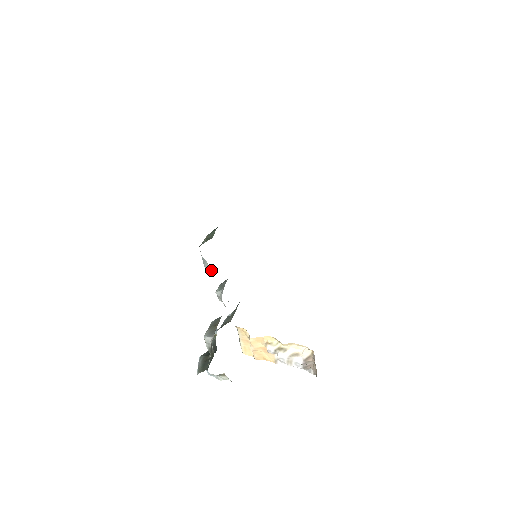
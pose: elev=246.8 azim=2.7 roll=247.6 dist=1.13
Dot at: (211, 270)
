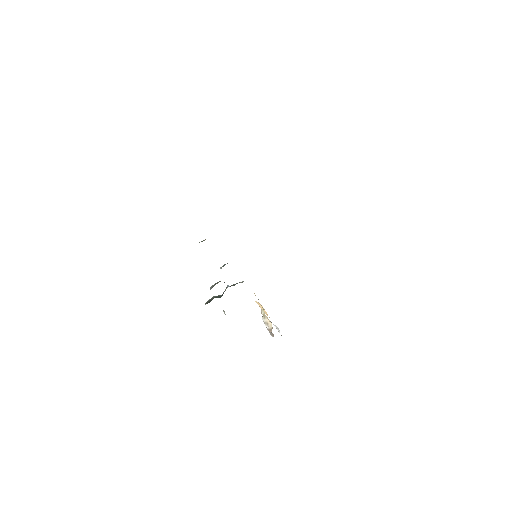
Dot at: occluded
